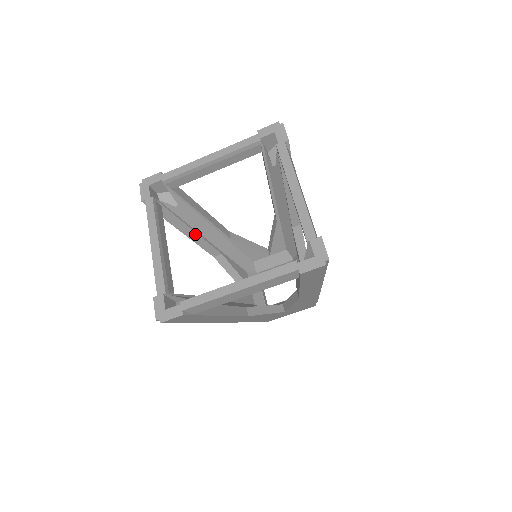
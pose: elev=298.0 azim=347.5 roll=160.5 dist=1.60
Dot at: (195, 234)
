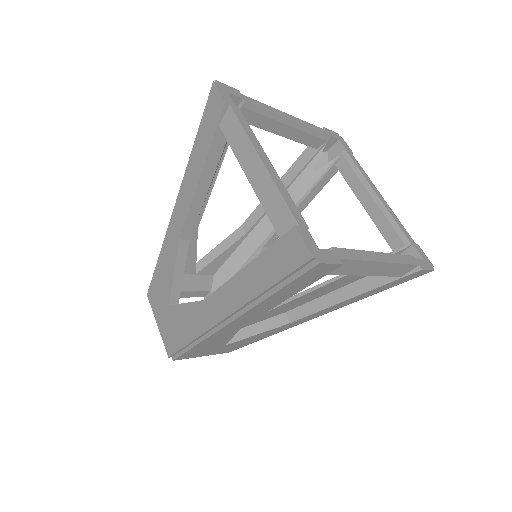
Dot at: (204, 193)
